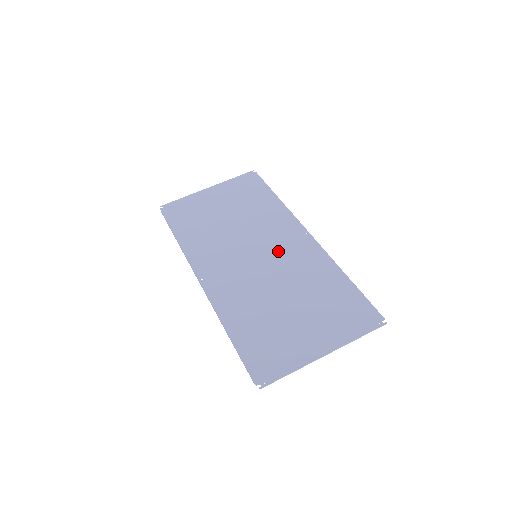
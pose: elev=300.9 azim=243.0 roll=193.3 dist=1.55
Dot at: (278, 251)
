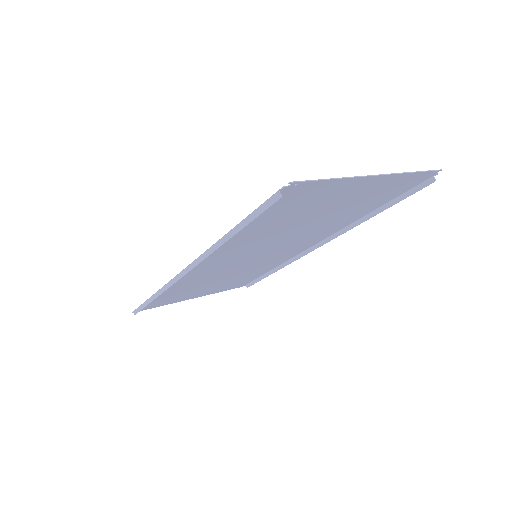
Dot at: (282, 248)
